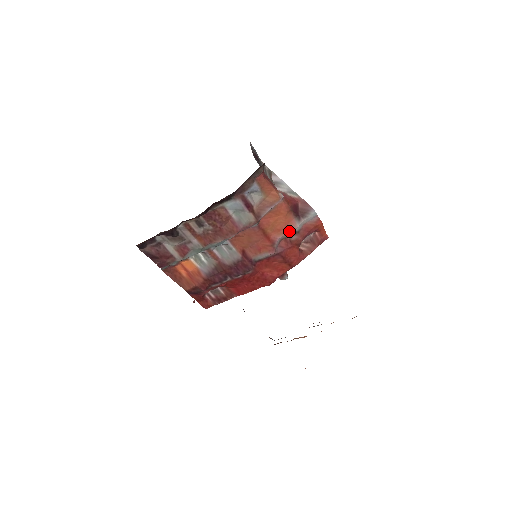
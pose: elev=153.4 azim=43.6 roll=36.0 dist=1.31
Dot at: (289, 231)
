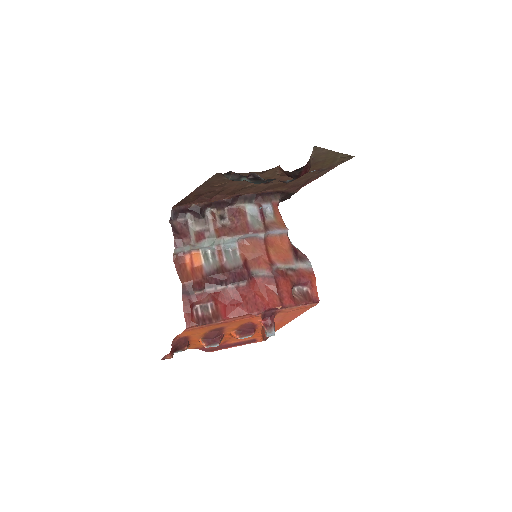
Dot at: (287, 263)
